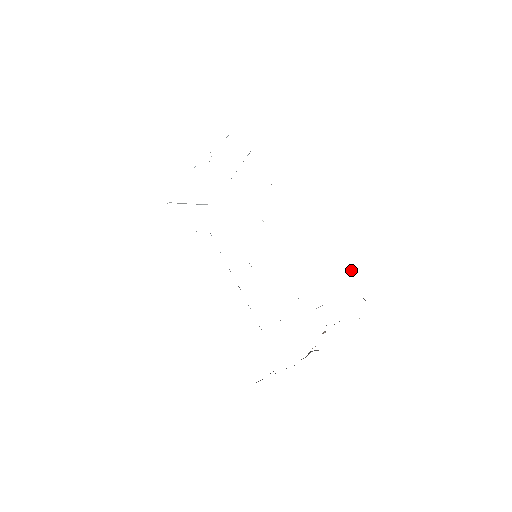
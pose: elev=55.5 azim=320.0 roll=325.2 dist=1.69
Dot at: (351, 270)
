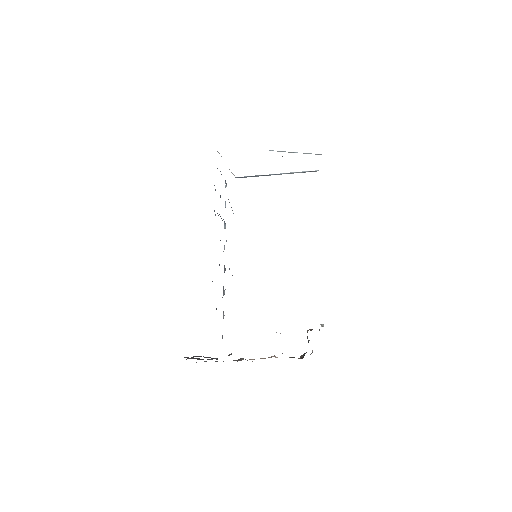
Dot at: occluded
